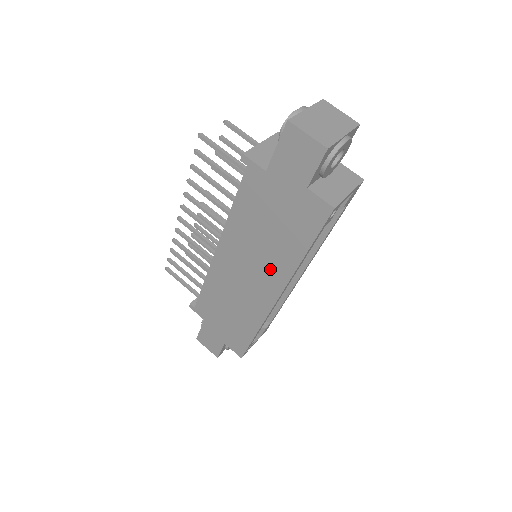
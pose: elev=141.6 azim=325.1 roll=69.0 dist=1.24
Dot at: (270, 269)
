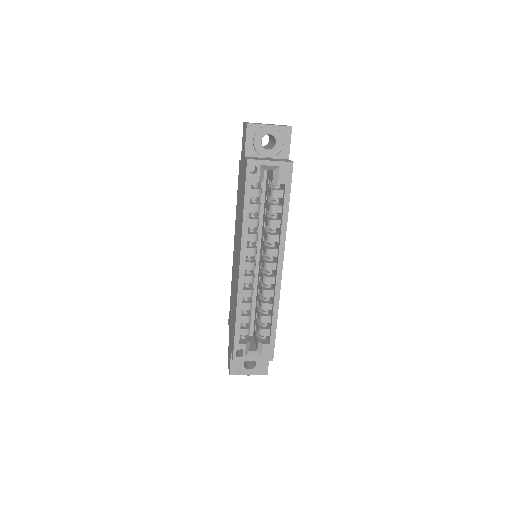
Dot at: (239, 240)
